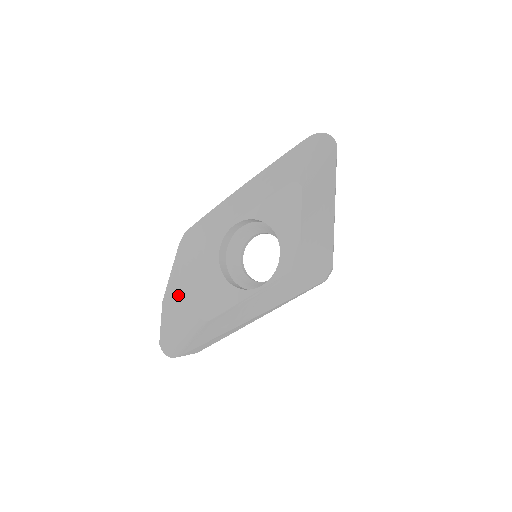
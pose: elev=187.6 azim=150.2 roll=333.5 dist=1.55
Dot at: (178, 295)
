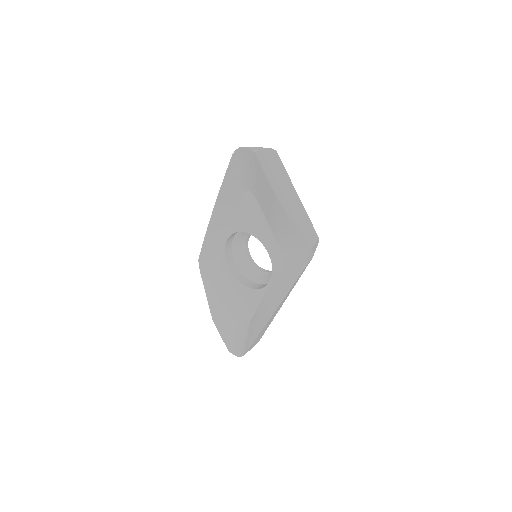
Dot at: (220, 310)
